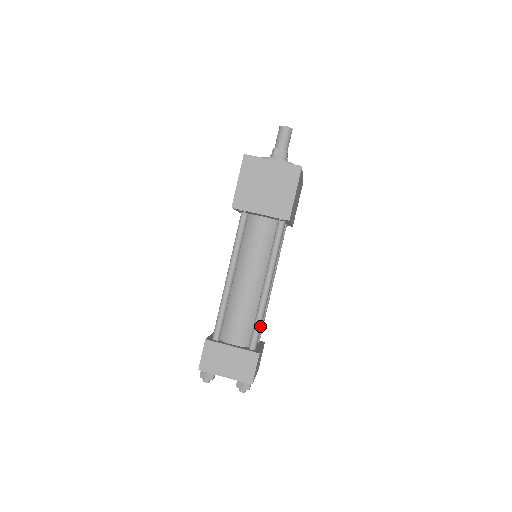
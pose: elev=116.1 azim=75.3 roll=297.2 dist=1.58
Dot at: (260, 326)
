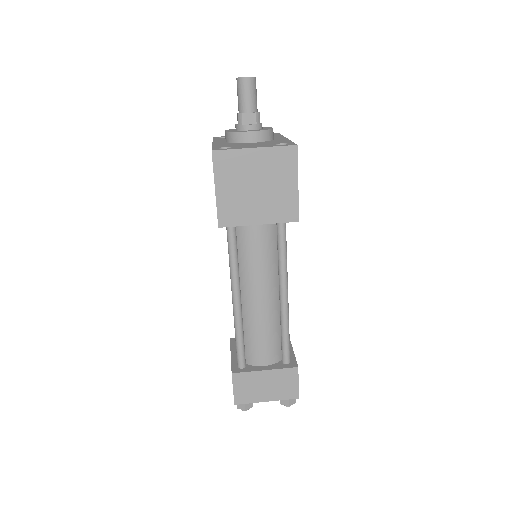
Dot at: (289, 337)
